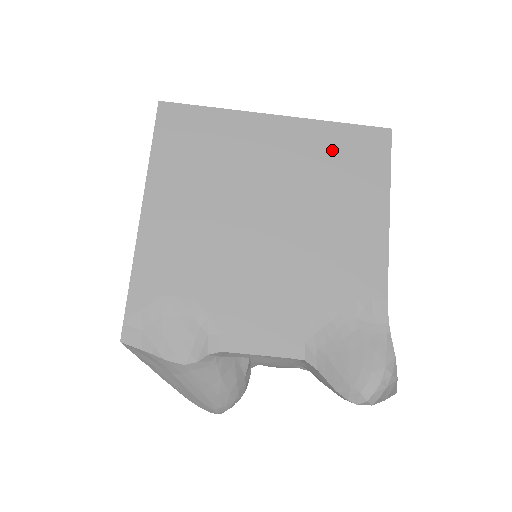
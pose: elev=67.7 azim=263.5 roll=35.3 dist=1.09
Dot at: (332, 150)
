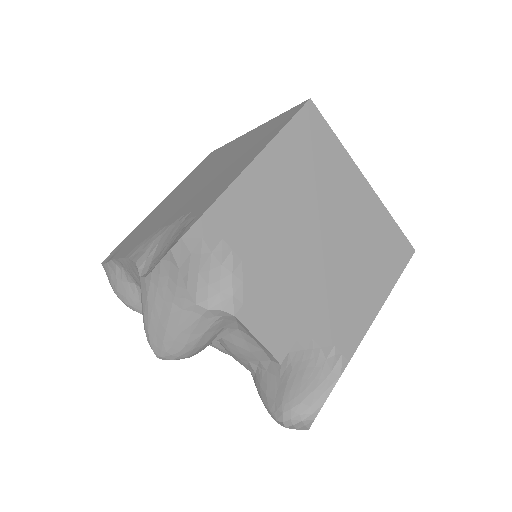
Dot at: (380, 234)
